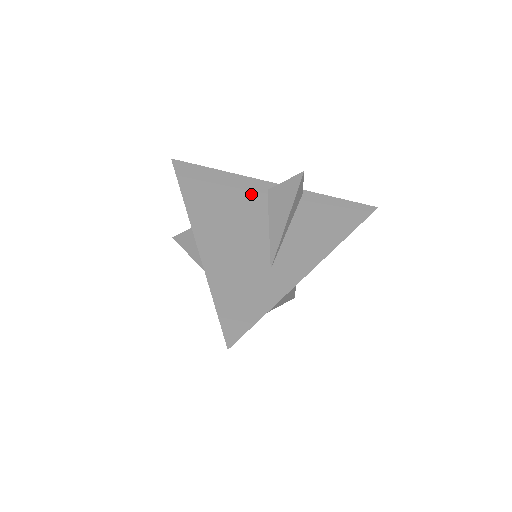
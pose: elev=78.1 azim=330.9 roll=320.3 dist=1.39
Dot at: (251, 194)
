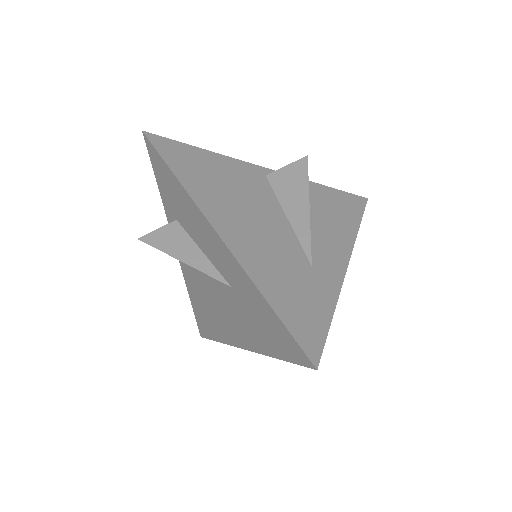
Dot at: (252, 180)
